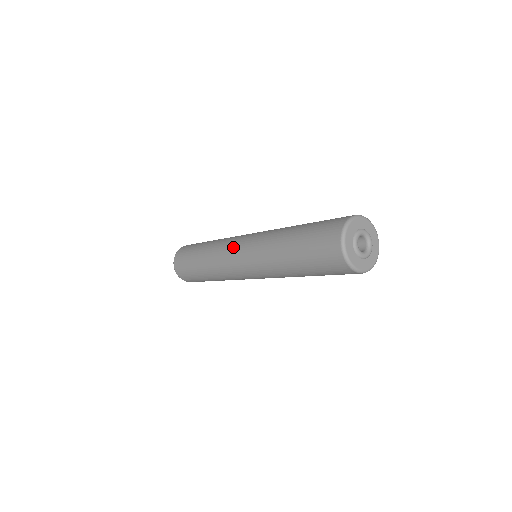
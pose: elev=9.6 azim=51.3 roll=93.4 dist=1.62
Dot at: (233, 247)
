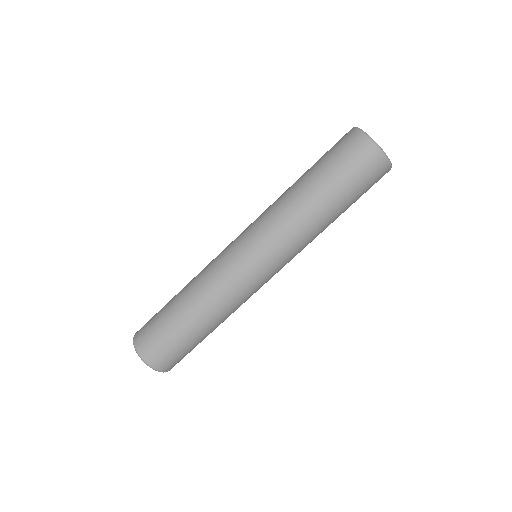
Dot at: (229, 244)
